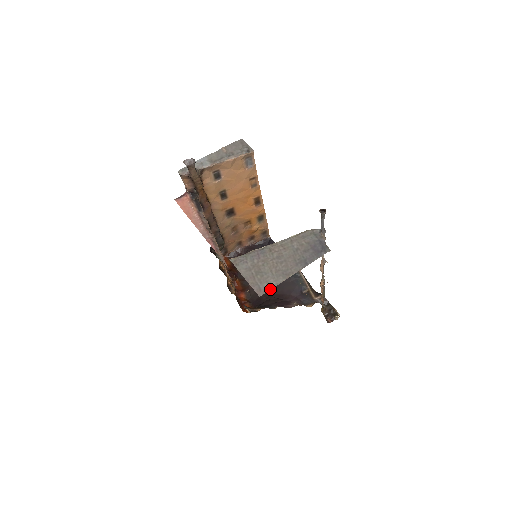
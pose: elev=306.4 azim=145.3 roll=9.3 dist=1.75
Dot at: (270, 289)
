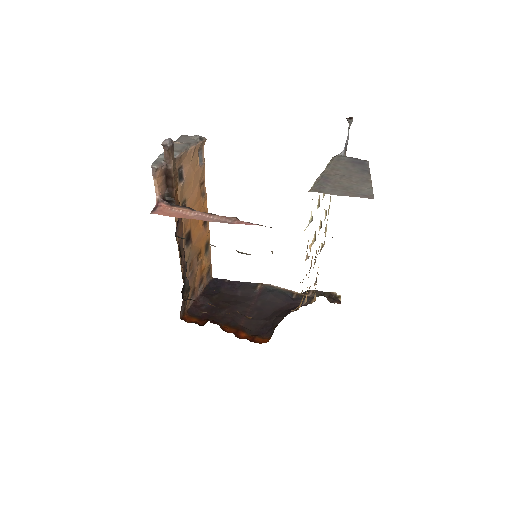
Dot at: (372, 192)
